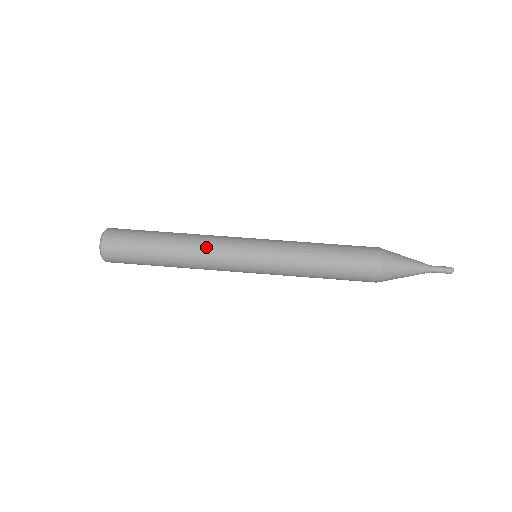
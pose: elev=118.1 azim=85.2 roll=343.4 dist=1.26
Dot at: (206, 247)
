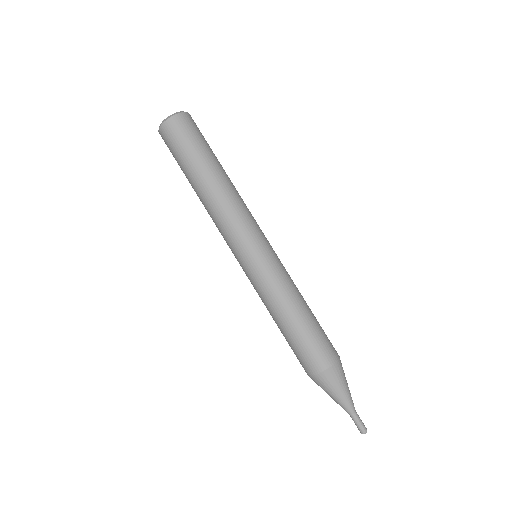
Dot at: (220, 216)
